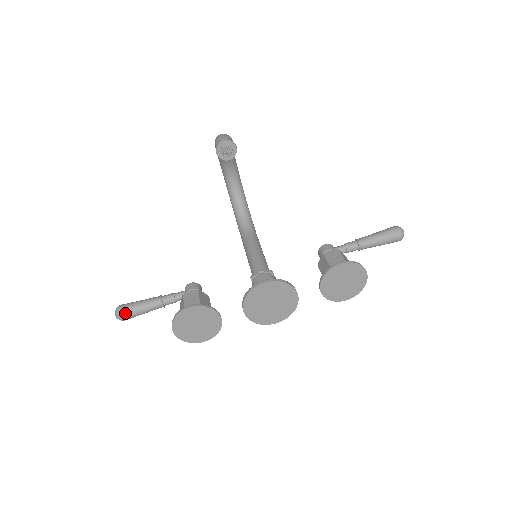
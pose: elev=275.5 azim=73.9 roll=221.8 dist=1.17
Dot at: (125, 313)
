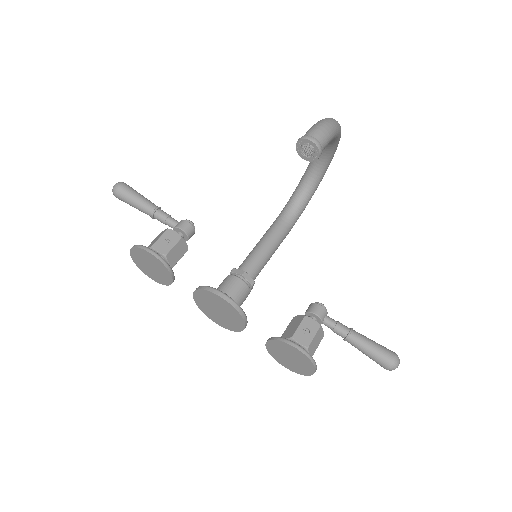
Dot at: (119, 194)
